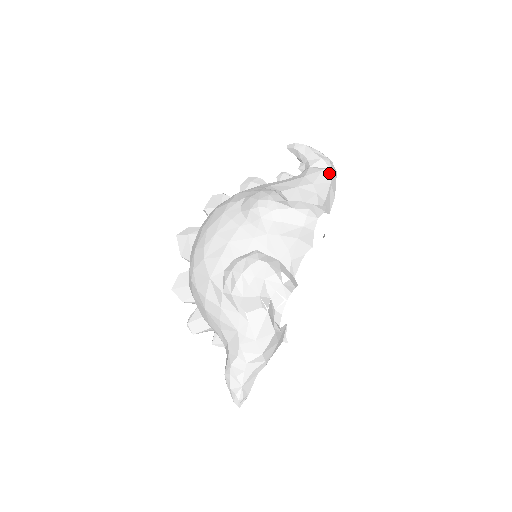
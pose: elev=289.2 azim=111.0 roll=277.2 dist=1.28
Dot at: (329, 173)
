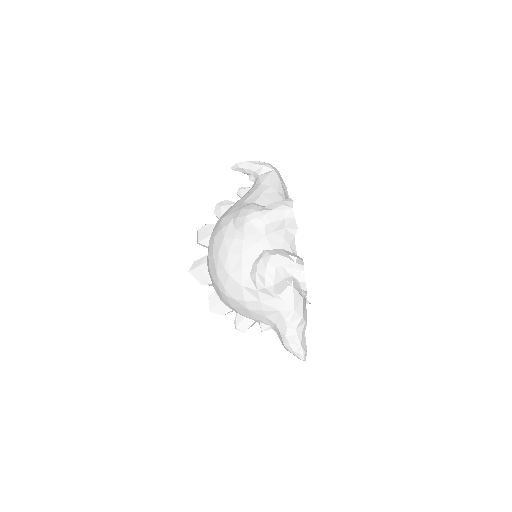
Dot at: (275, 173)
